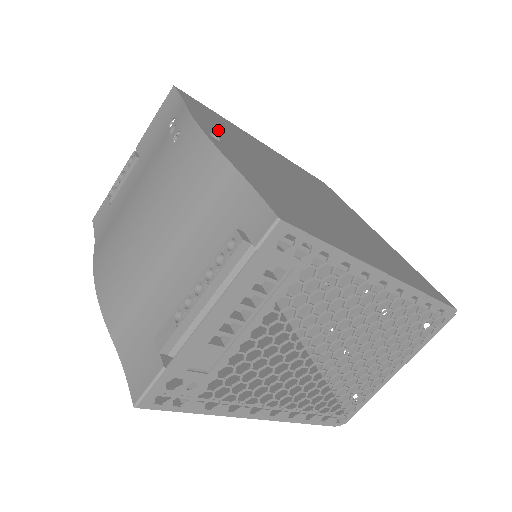
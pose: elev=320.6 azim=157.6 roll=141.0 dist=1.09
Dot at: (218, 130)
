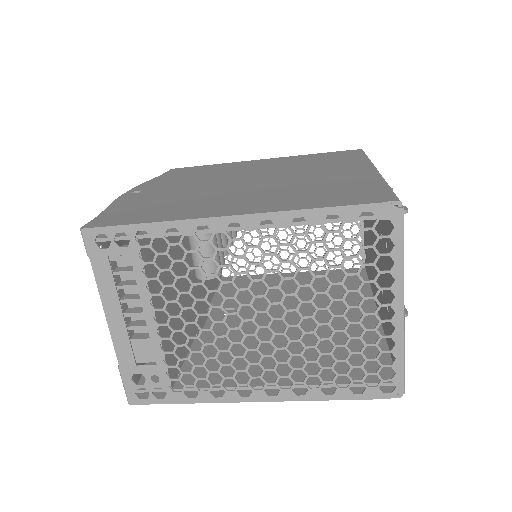
Dot at: (164, 183)
